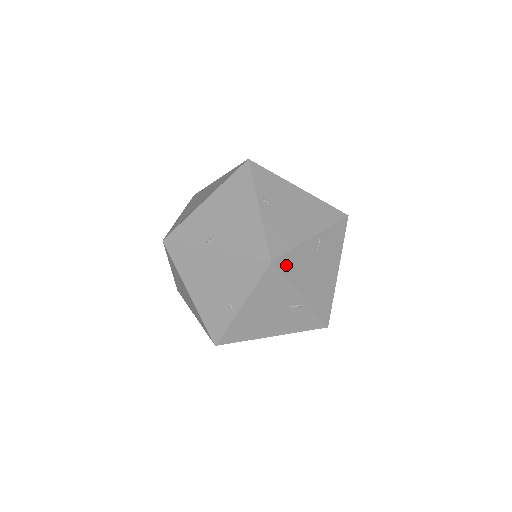
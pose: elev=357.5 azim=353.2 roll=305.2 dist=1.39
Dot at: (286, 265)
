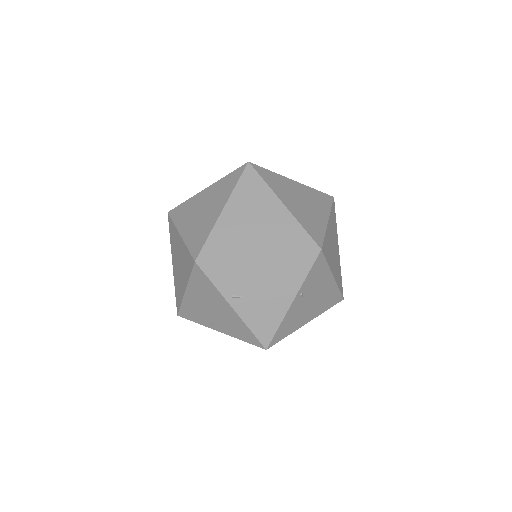
Dot at: occluded
